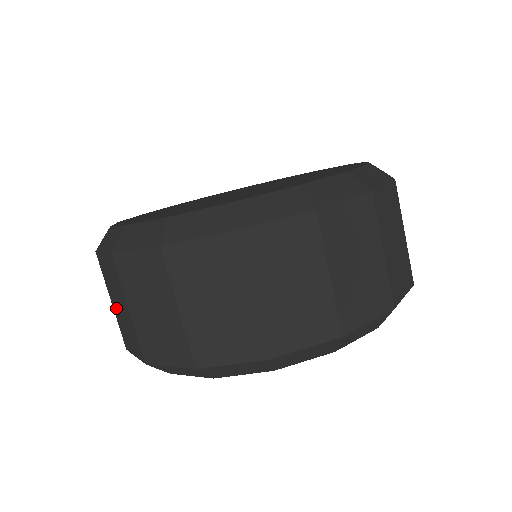
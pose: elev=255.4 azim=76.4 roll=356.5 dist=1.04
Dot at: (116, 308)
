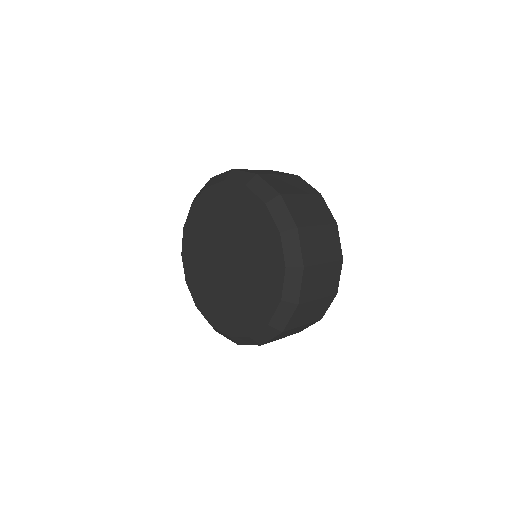
Dot at: occluded
